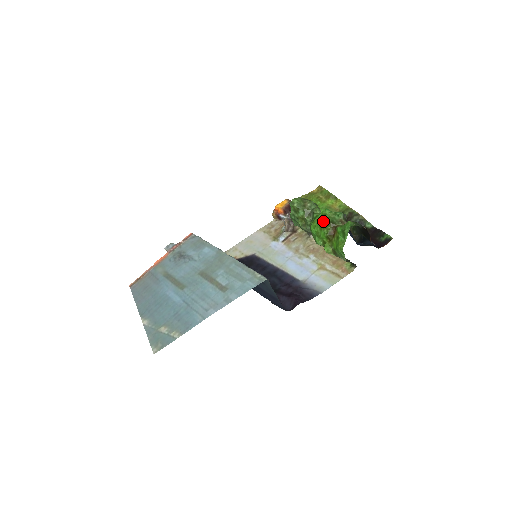
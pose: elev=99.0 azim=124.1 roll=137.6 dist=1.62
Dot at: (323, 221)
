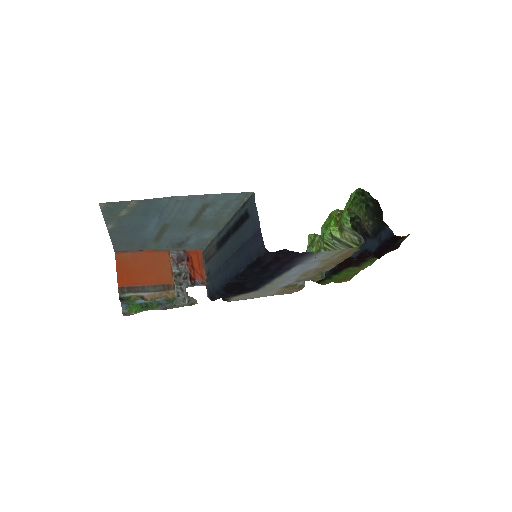
Dot at: (334, 211)
